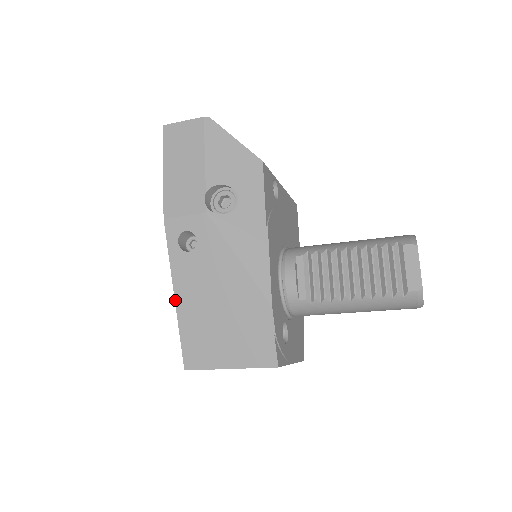
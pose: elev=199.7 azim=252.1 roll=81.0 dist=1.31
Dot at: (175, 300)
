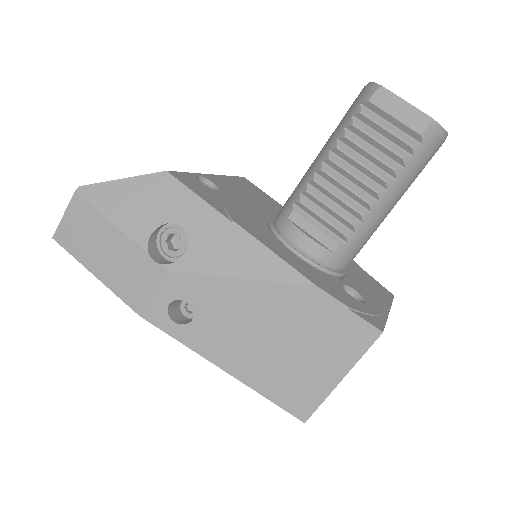
Dot at: (228, 373)
